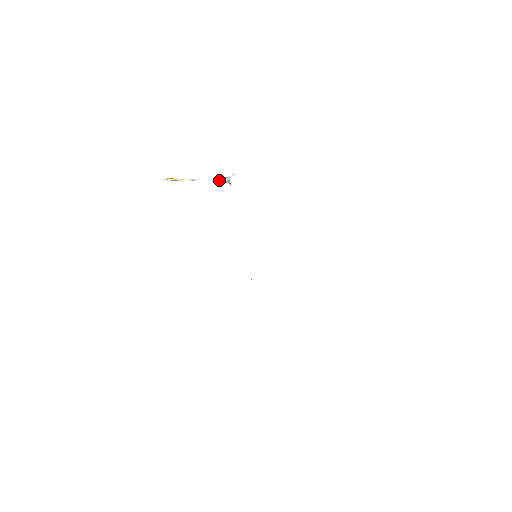
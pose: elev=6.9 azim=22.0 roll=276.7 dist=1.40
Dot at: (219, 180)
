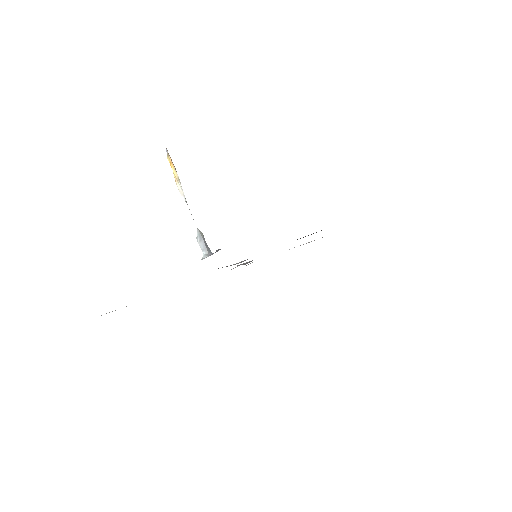
Dot at: (197, 240)
